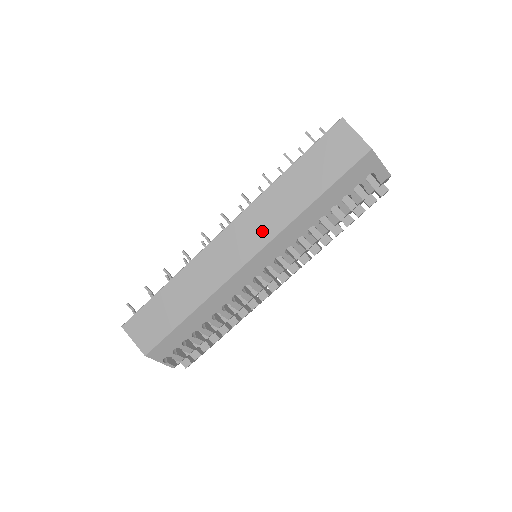
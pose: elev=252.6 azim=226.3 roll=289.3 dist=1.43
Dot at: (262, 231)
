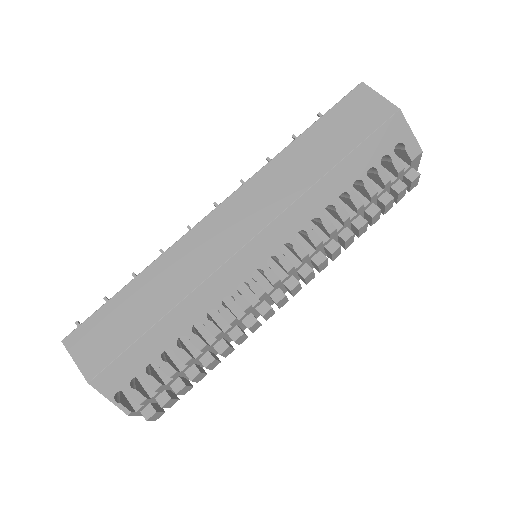
Dot at: (267, 205)
